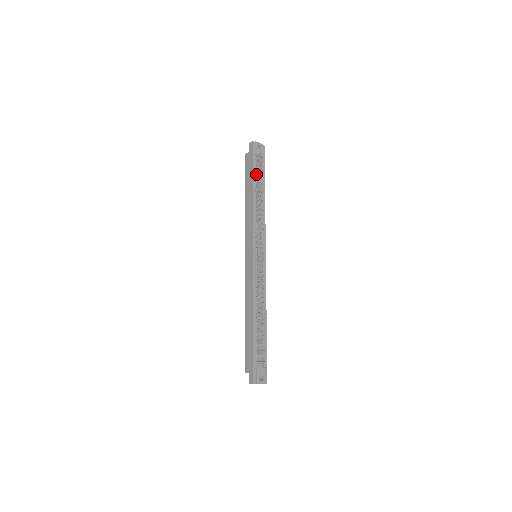
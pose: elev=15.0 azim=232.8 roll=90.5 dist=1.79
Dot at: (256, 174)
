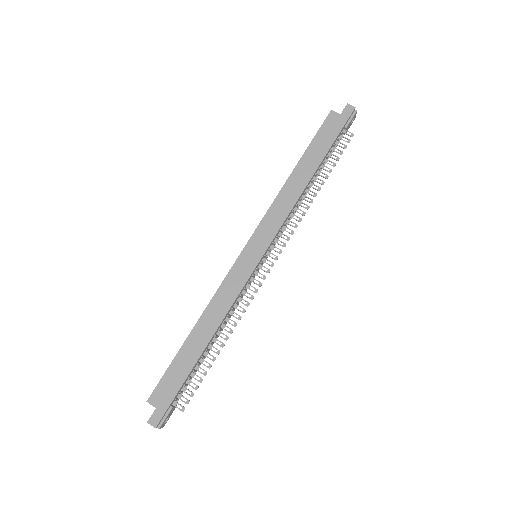
Dot at: (329, 153)
